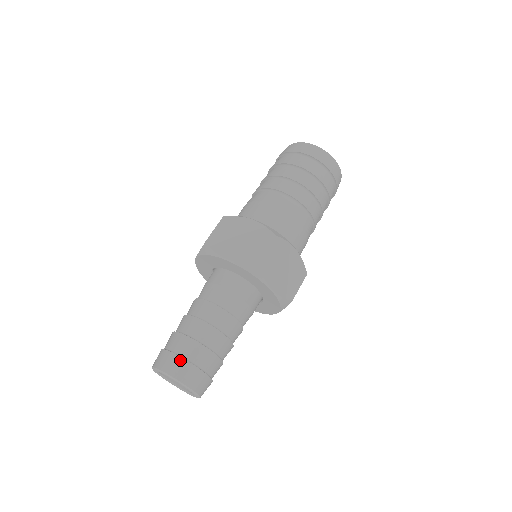
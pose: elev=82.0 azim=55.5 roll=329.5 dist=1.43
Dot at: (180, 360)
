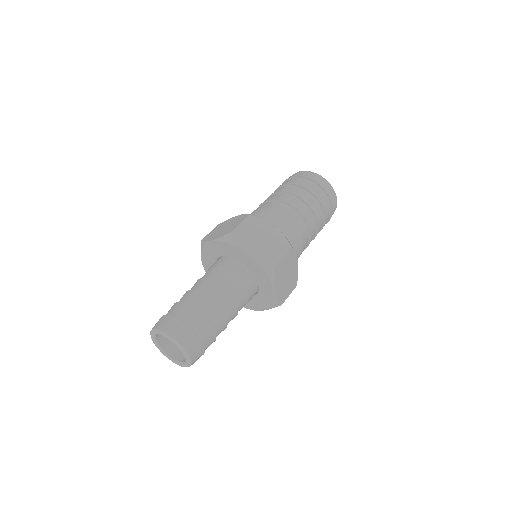
Dot at: (189, 330)
